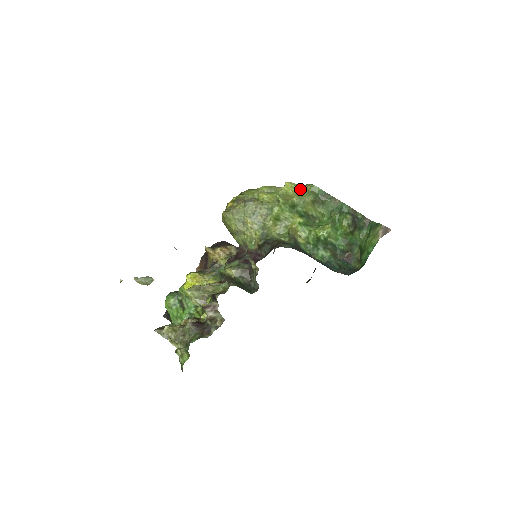
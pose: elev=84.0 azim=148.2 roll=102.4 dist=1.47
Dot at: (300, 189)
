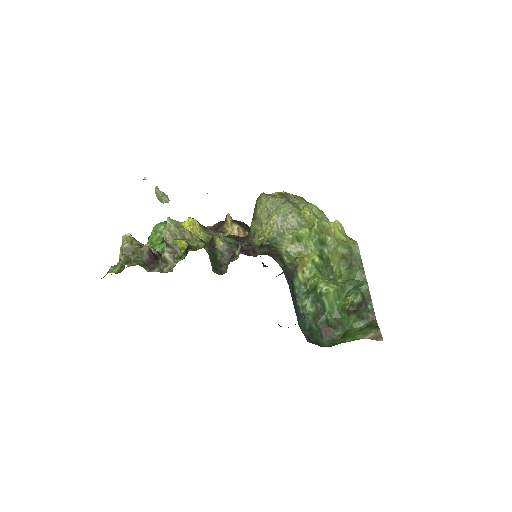
Dot at: (343, 236)
